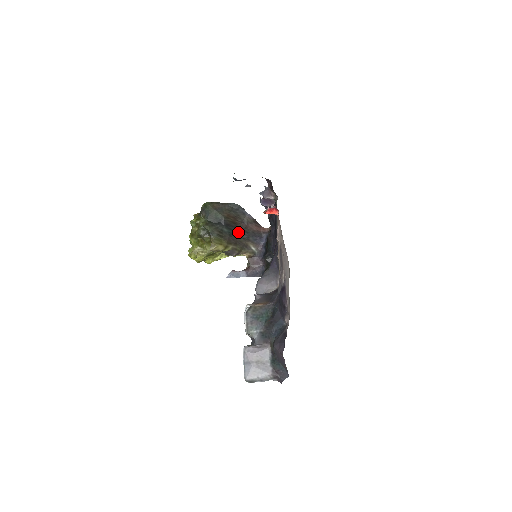
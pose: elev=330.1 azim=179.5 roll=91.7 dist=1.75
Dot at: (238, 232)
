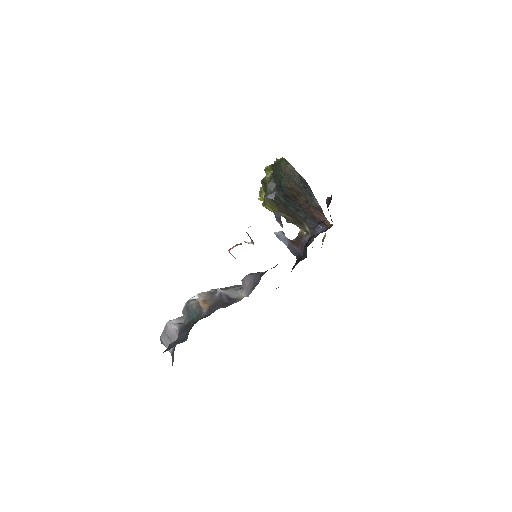
Dot at: (296, 207)
